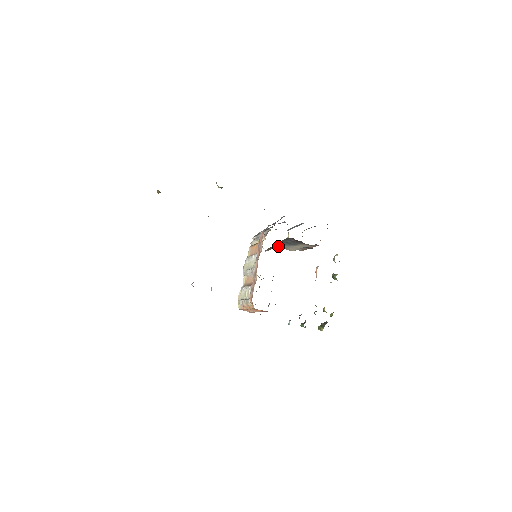
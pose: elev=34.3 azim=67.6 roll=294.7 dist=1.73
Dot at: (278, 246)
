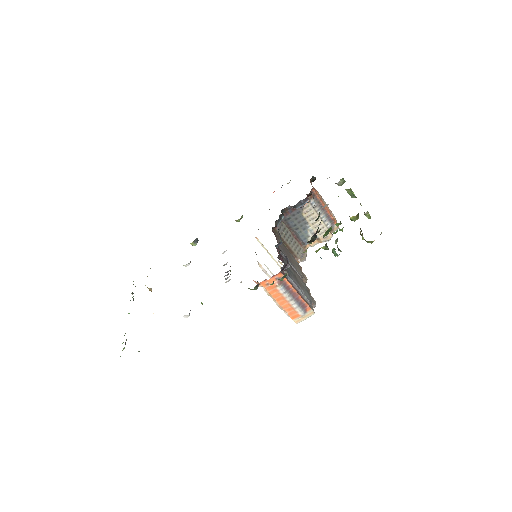
Dot at: (278, 233)
